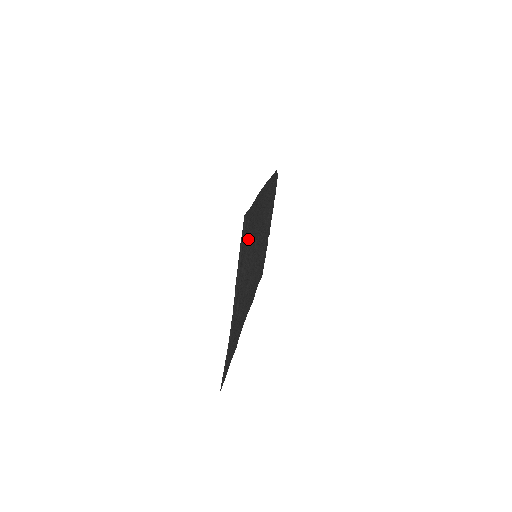
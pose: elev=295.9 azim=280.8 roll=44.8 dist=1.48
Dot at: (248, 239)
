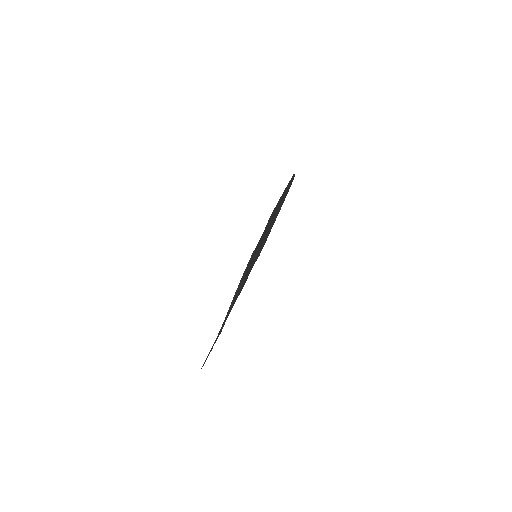
Dot at: (251, 260)
